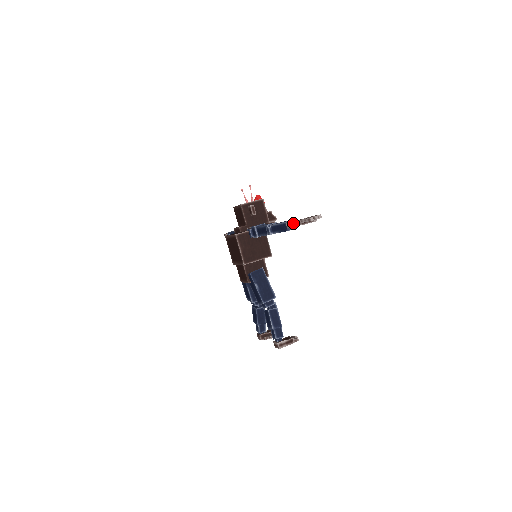
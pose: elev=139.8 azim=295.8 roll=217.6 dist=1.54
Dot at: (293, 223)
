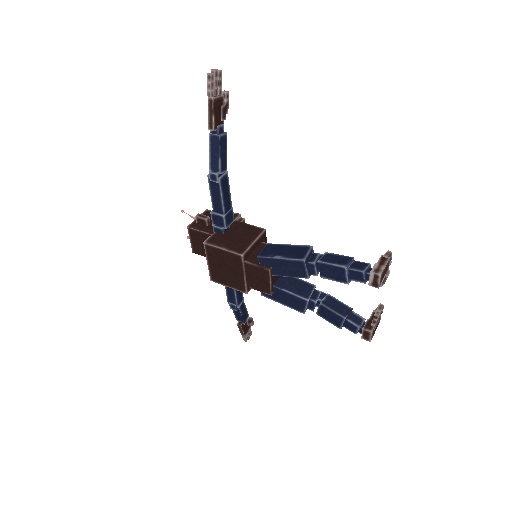
Dot at: (209, 114)
